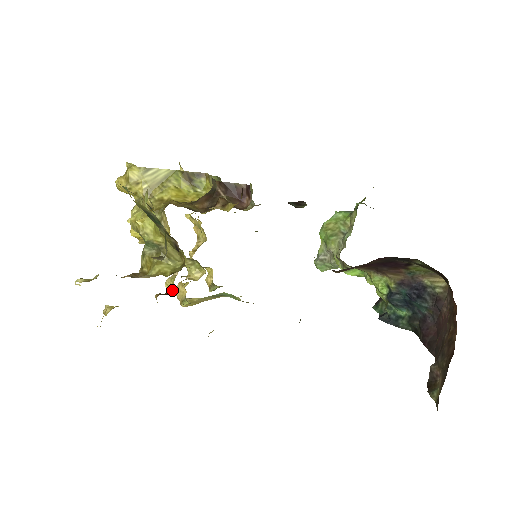
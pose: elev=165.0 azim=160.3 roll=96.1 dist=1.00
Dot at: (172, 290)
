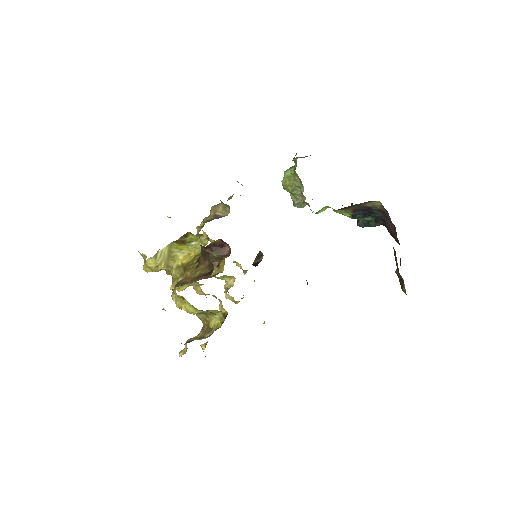
Dot at: (226, 312)
